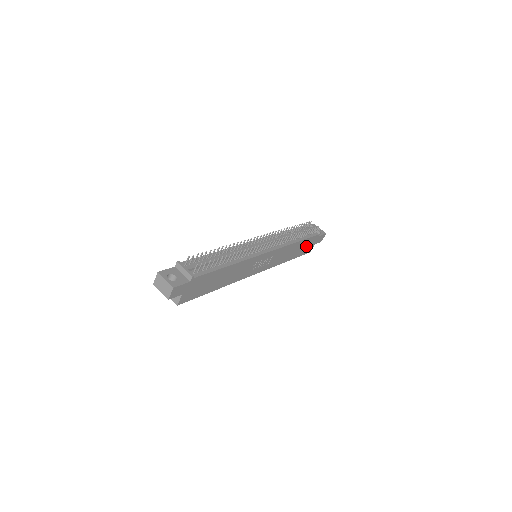
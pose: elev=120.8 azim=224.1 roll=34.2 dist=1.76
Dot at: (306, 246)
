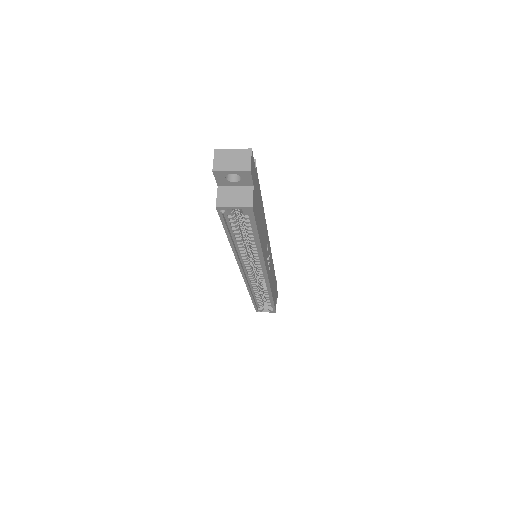
Dot at: occluded
